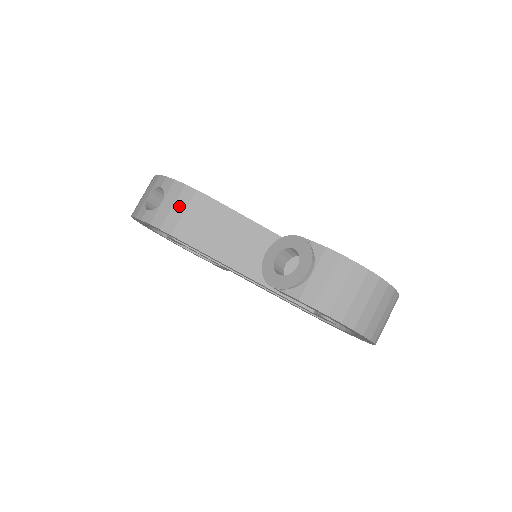
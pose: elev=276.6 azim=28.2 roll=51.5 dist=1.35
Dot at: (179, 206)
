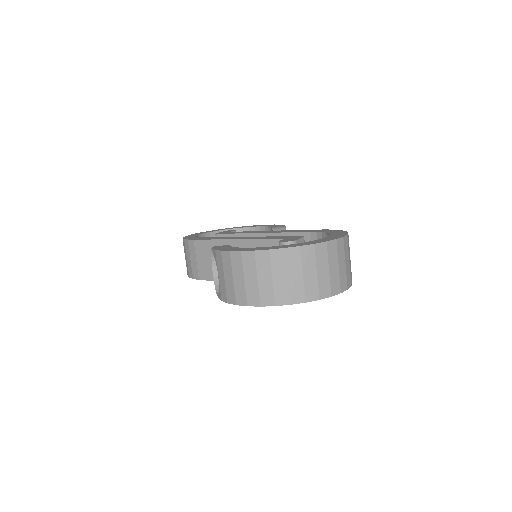
Dot at: (188, 256)
